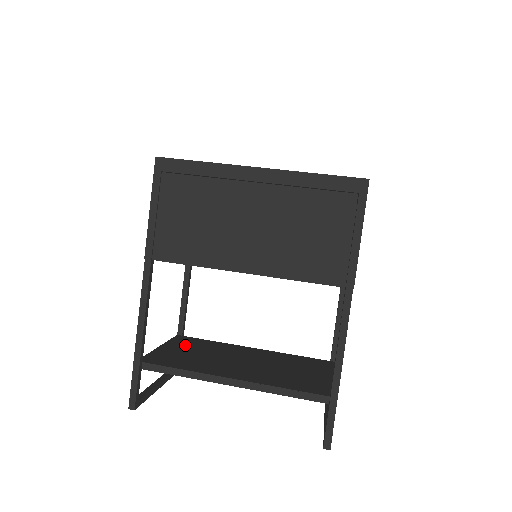
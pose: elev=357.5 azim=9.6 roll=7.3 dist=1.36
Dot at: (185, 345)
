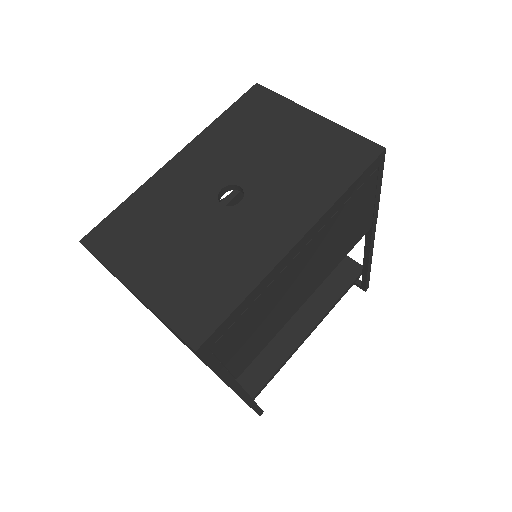
Dot at: occluded
